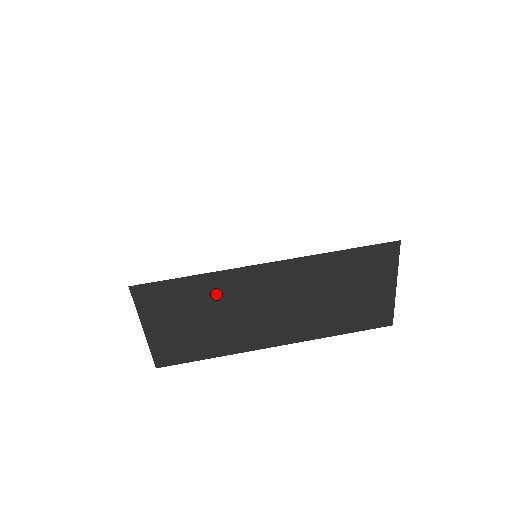
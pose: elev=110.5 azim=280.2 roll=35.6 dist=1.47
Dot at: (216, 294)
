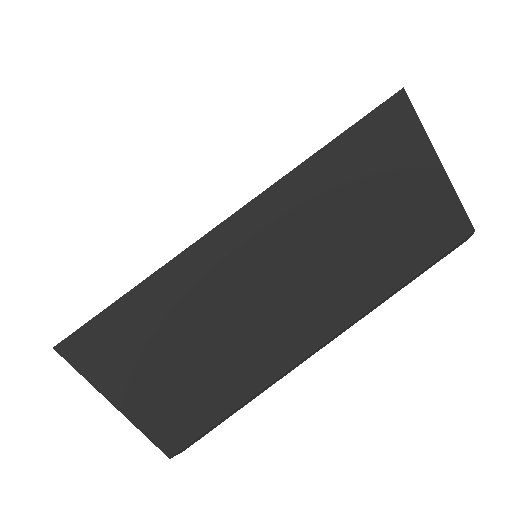
Dot at: (184, 302)
